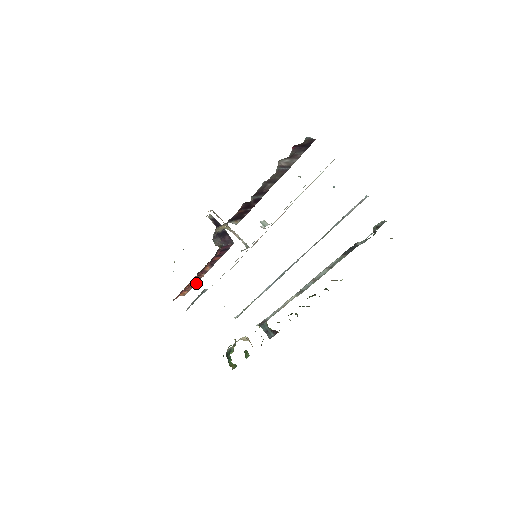
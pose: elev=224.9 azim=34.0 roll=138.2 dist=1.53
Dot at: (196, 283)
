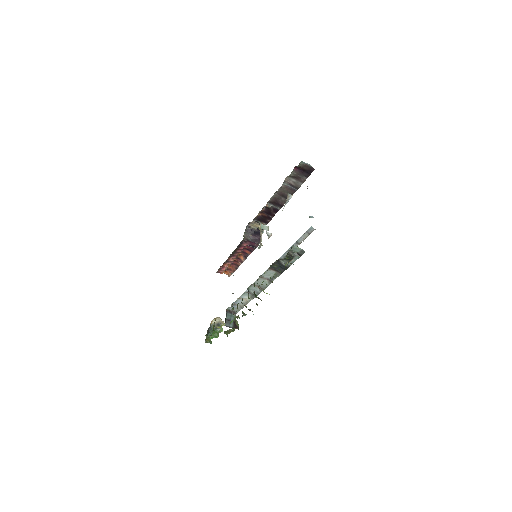
Dot at: (236, 269)
